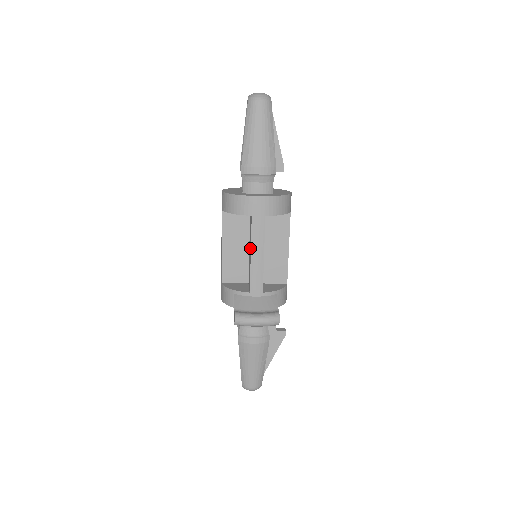
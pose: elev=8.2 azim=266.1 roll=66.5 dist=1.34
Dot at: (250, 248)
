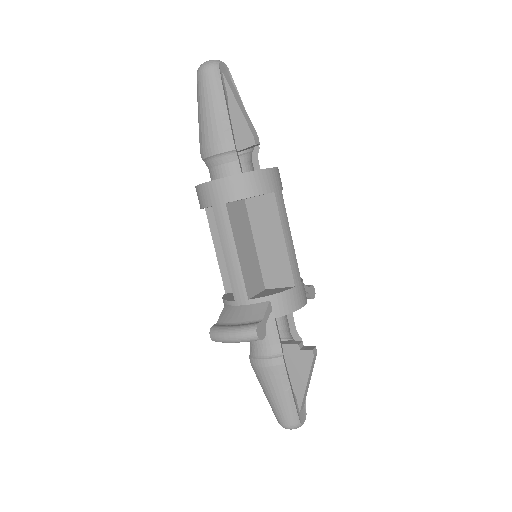
Dot at: occluded
